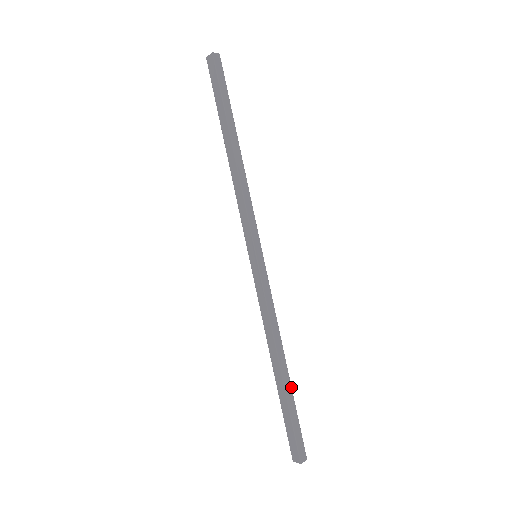
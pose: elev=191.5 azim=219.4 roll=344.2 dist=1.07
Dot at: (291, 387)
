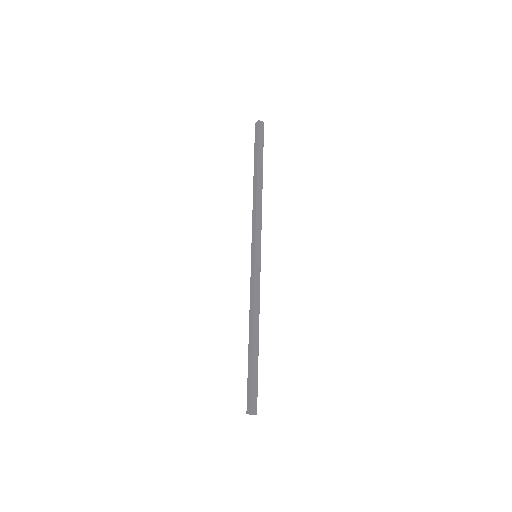
Dot at: (258, 355)
